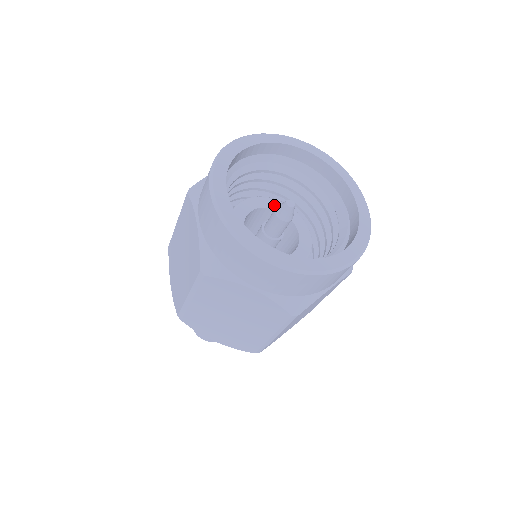
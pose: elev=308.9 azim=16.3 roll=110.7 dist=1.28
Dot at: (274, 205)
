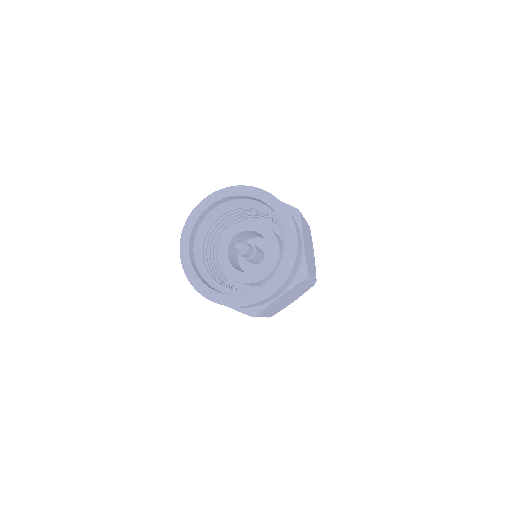
Dot at: (230, 236)
